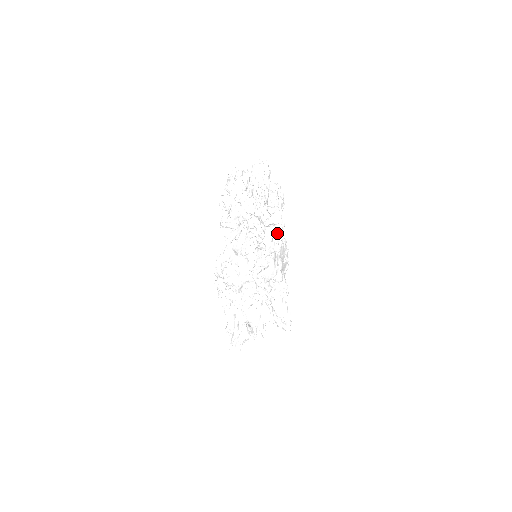
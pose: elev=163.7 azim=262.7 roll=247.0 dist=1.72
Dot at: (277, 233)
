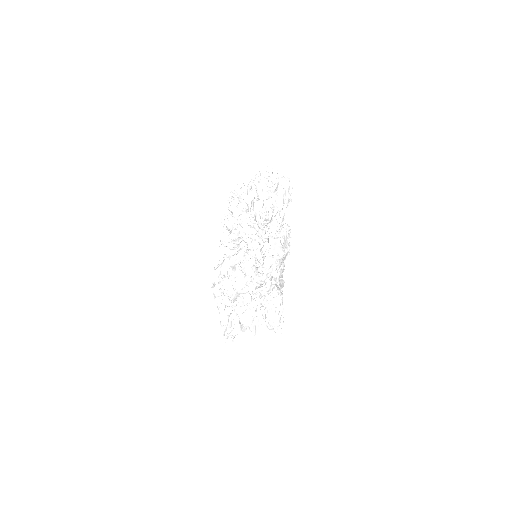
Dot at: (276, 261)
